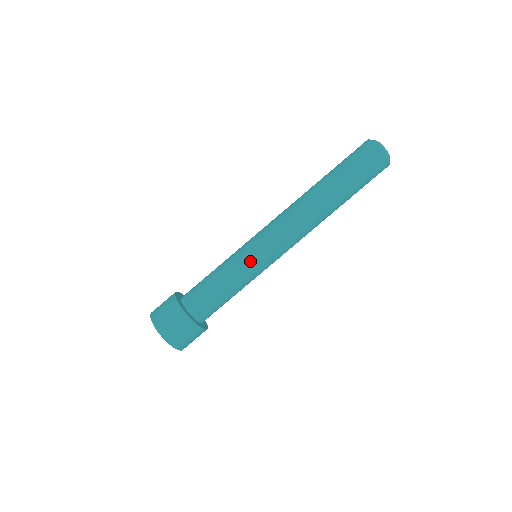
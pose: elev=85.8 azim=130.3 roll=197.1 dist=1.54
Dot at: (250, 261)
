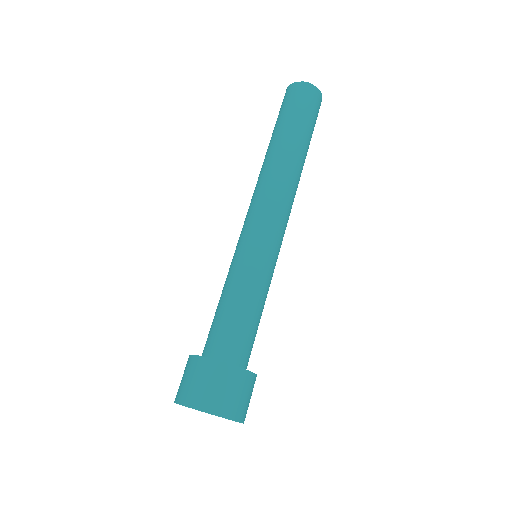
Dot at: (264, 260)
